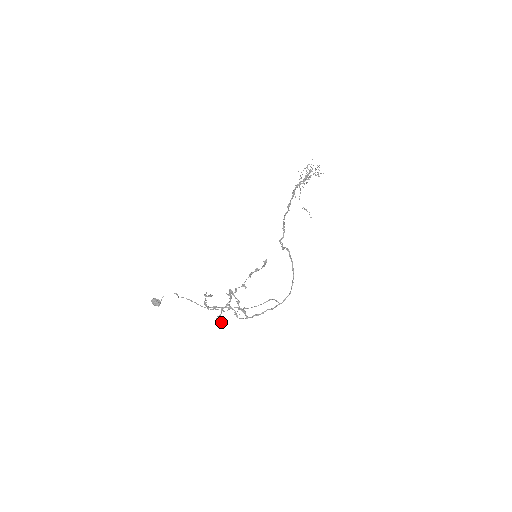
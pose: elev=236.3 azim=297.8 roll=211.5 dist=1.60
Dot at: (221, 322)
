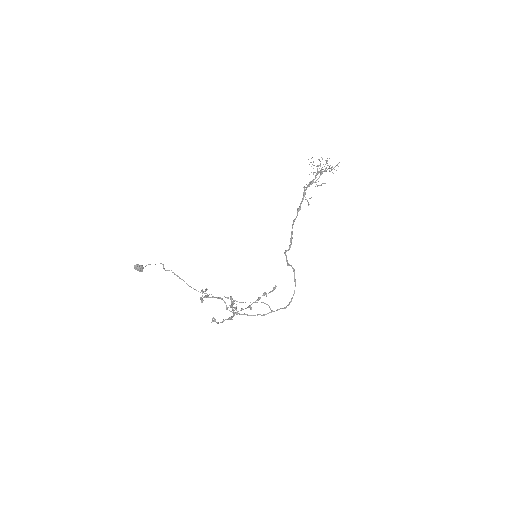
Dot at: occluded
